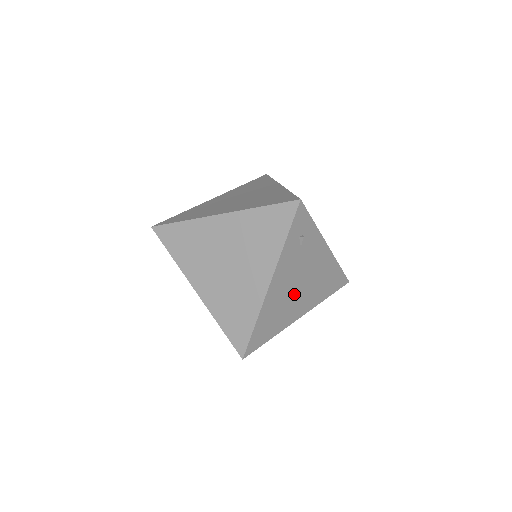
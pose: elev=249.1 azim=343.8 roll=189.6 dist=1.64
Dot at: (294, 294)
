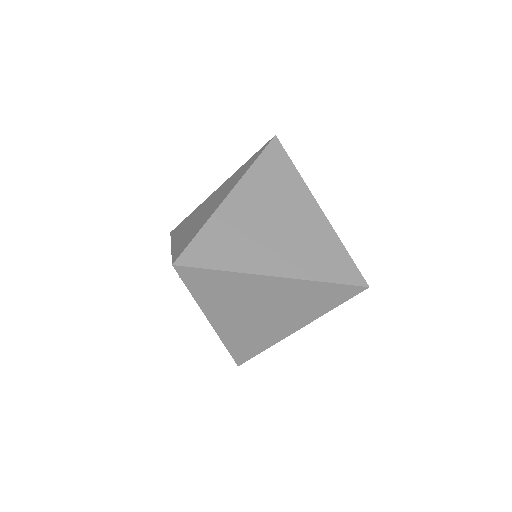
Dot at: occluded
